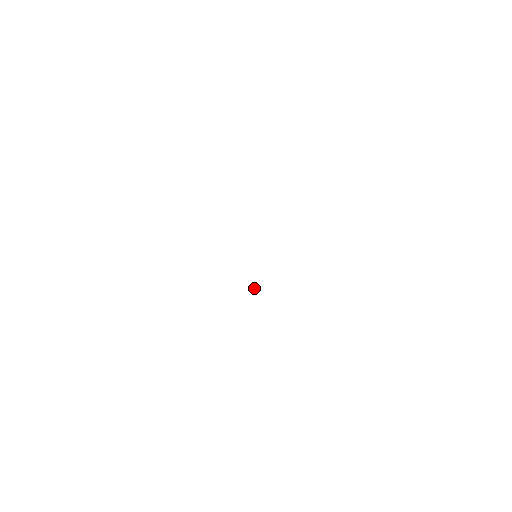
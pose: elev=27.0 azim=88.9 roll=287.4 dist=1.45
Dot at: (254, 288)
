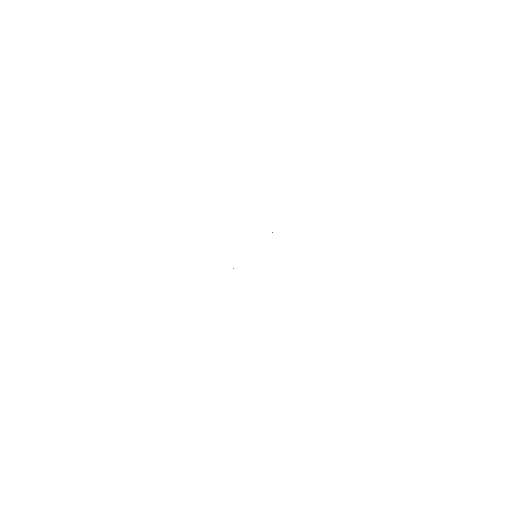
Dot at: occluded
